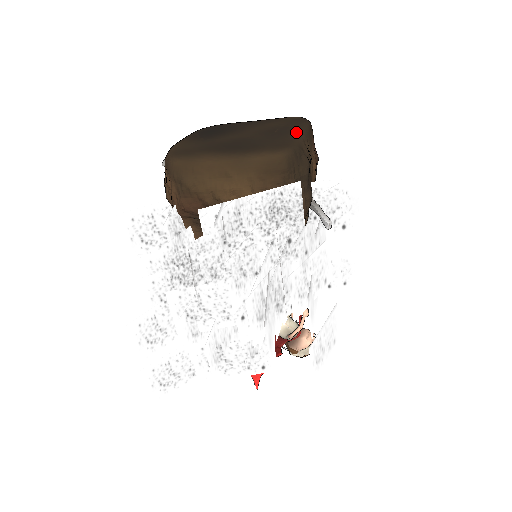
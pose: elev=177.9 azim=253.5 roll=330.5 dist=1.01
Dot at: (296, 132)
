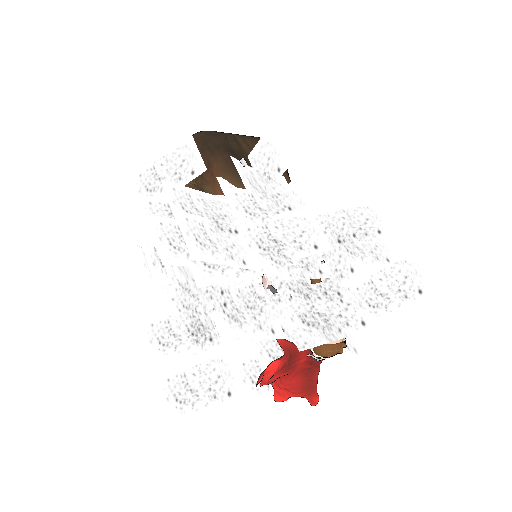
Dot at: occluded
